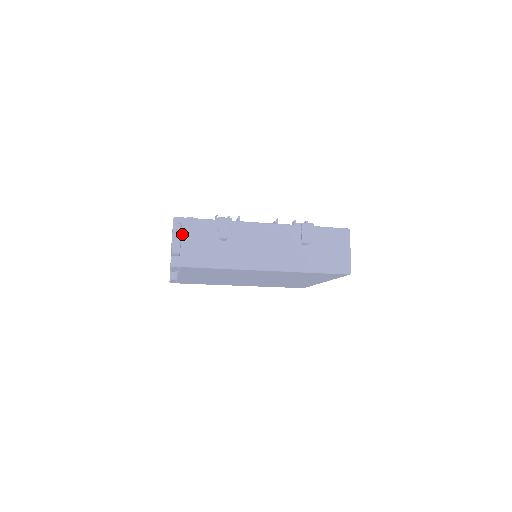
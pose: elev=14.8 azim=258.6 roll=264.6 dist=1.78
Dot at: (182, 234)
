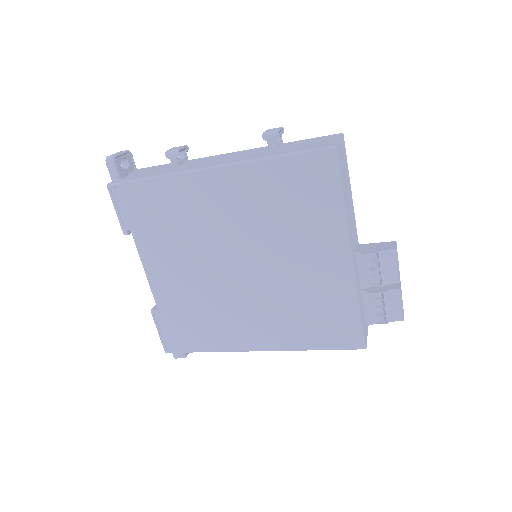
Dot at: (135, 172)
